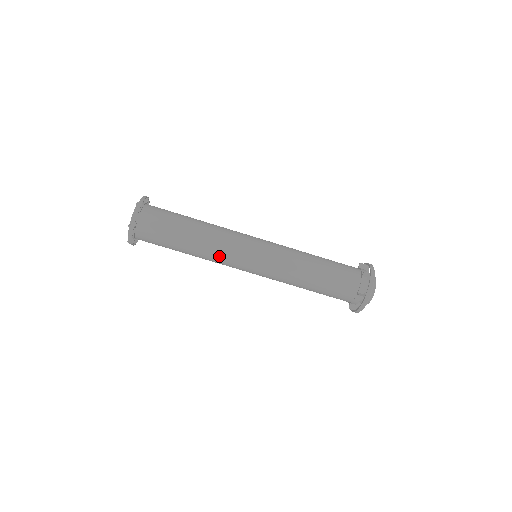
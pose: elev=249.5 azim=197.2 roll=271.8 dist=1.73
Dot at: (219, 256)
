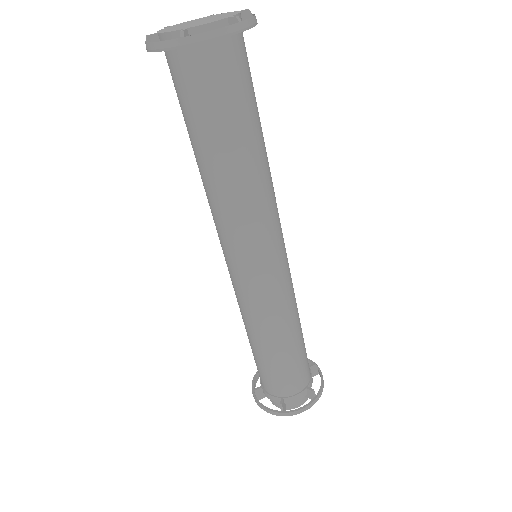
Dot at: (227, 219)
